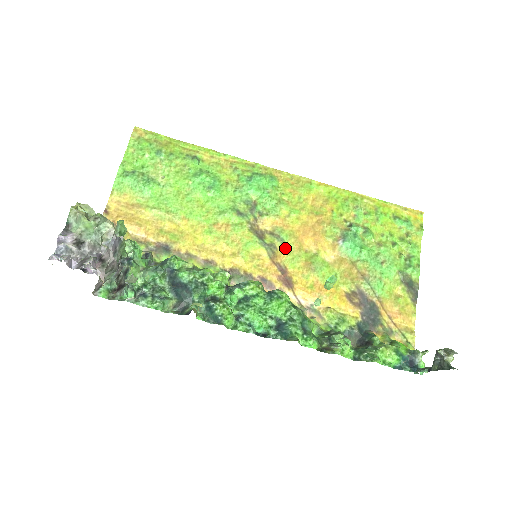
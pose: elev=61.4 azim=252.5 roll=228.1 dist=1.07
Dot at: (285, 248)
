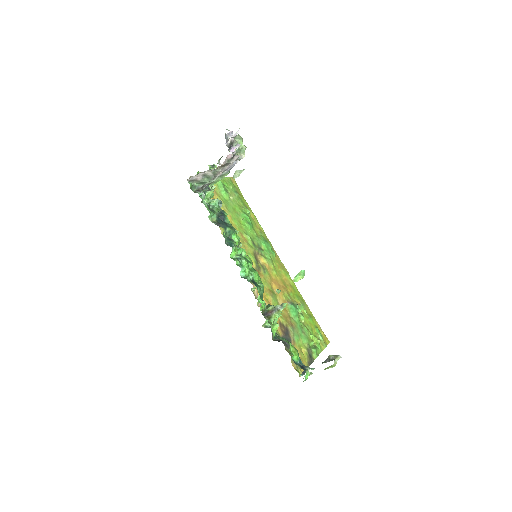
Dot at: (264, 275)
